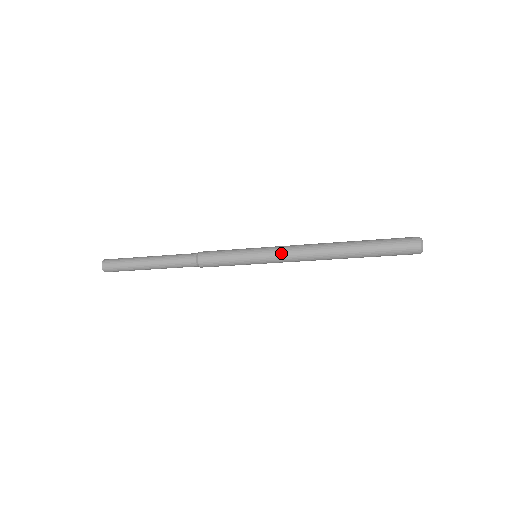
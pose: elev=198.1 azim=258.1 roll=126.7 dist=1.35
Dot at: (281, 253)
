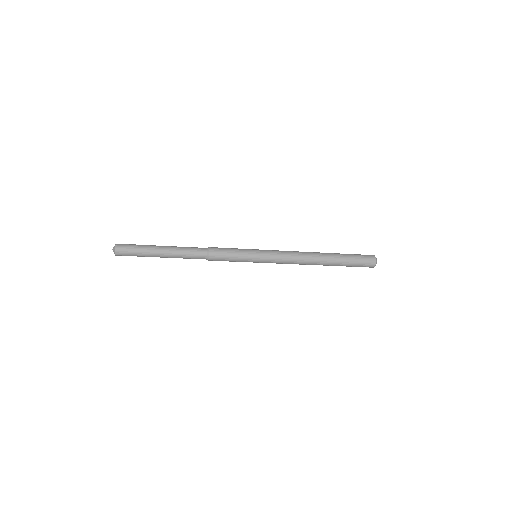
Dot at: (279, 254)
